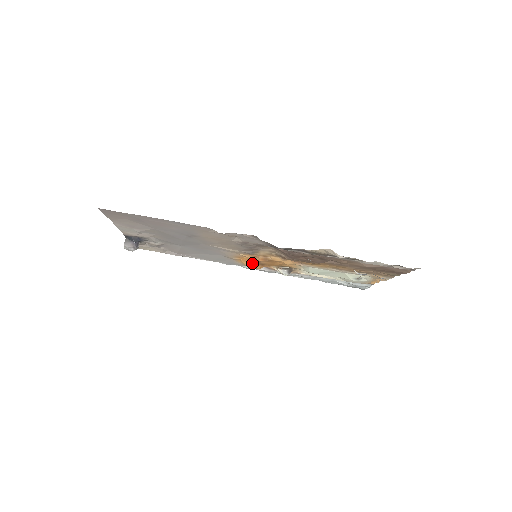
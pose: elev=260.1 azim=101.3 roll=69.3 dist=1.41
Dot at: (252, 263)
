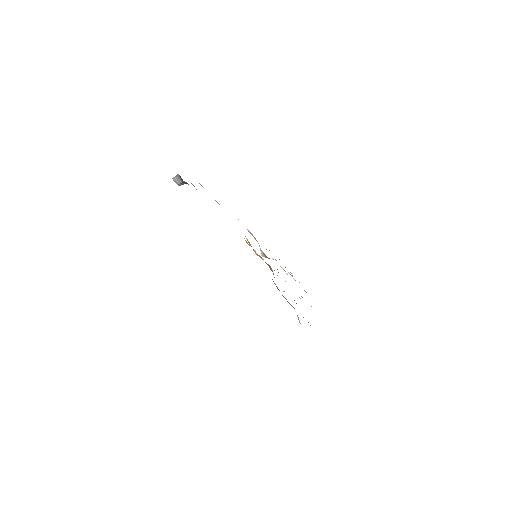
Dot at: (249, 242)
